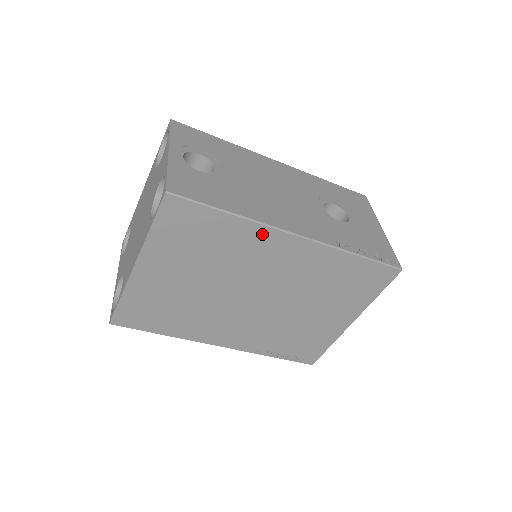
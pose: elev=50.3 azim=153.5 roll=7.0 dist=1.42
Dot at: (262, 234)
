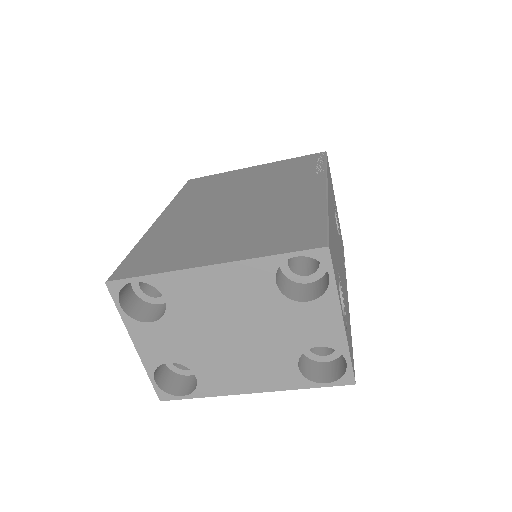
Dot at: occluded
